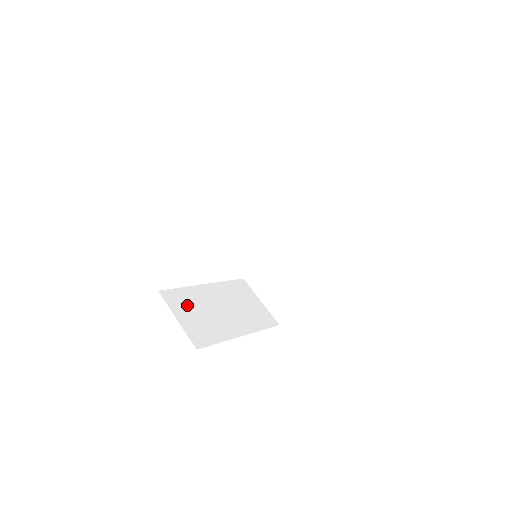
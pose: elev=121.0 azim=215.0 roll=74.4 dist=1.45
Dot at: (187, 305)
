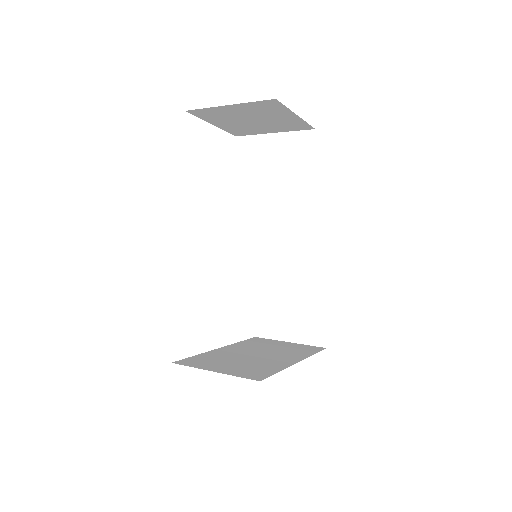
Dot at: (215, 362)
